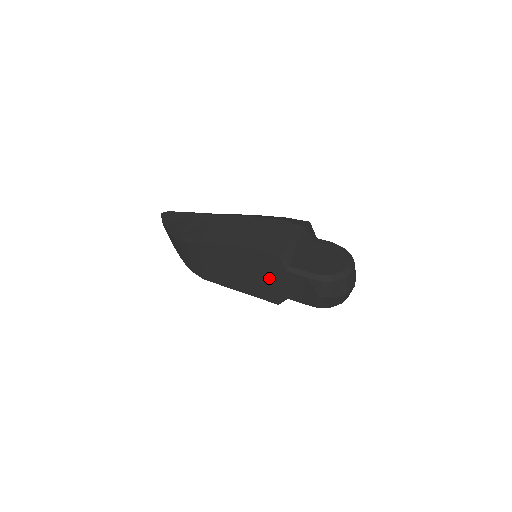
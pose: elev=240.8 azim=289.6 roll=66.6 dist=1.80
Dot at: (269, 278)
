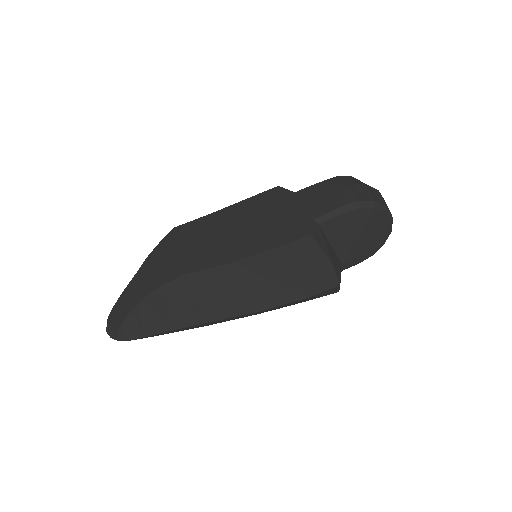
Dot at: (279, 213)
